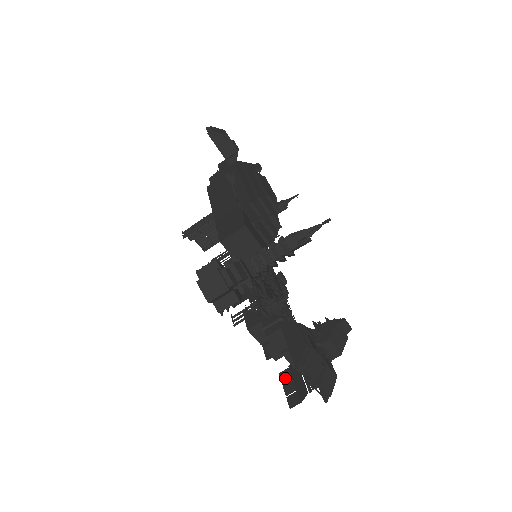
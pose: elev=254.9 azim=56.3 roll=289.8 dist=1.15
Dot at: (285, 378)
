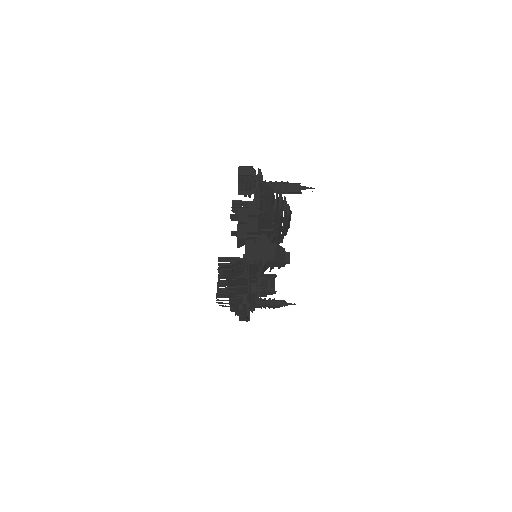
Dot at: (227, 275)
